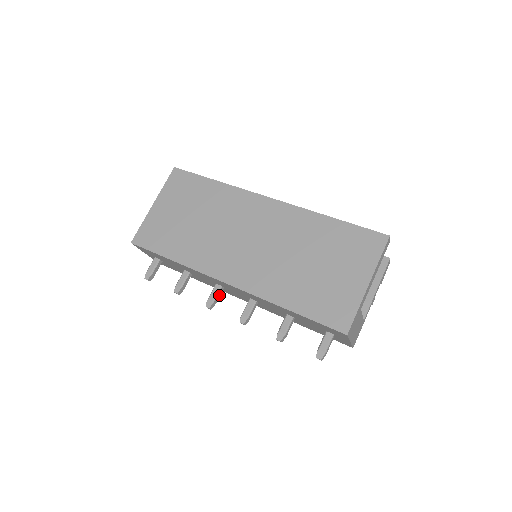
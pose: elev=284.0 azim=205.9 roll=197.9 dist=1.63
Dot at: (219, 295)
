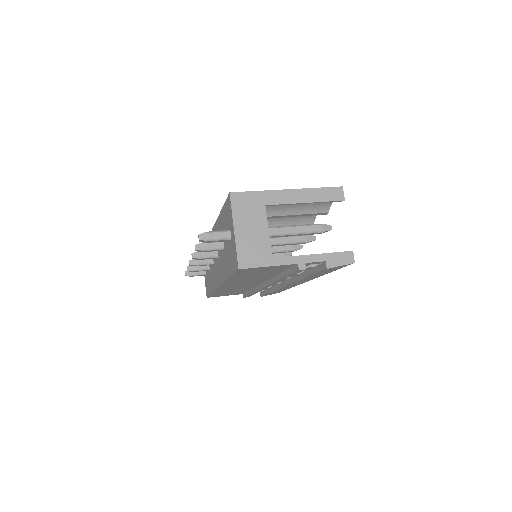
Dot at: (205, 262)
